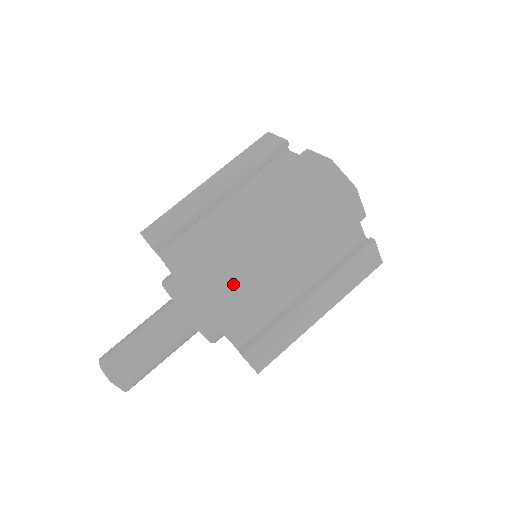
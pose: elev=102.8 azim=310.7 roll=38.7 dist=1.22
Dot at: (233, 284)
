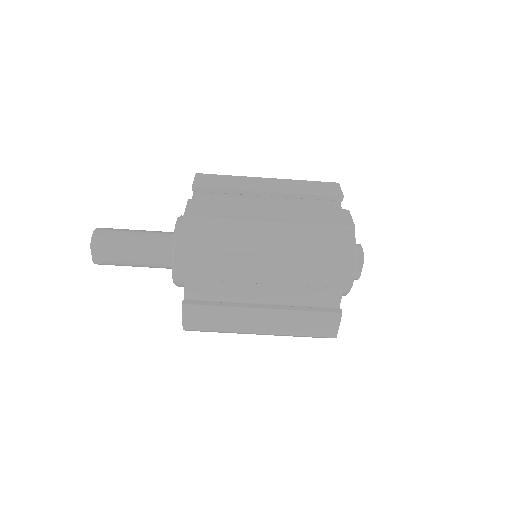
Dot at: (215, 246)
